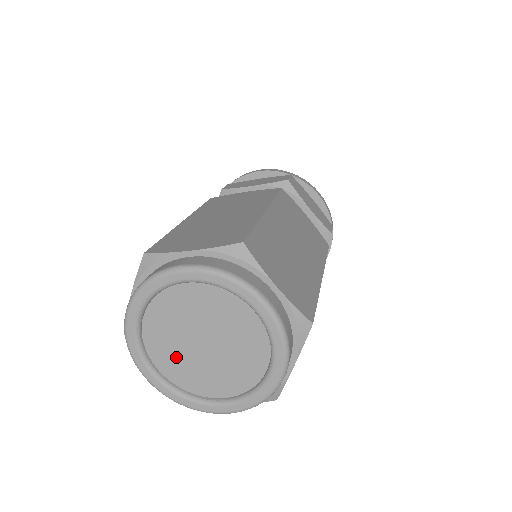
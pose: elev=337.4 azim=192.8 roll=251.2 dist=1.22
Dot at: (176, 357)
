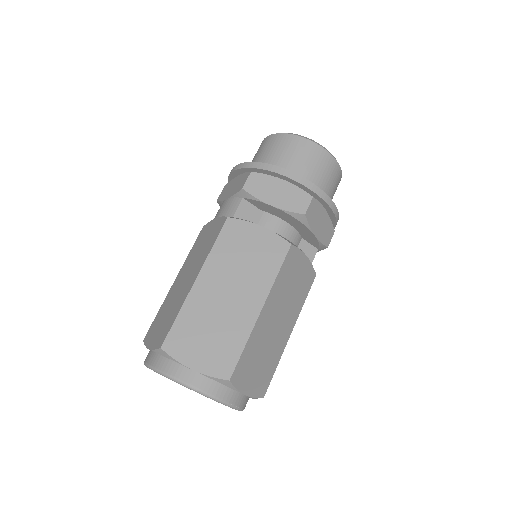
Dot at: occluded
